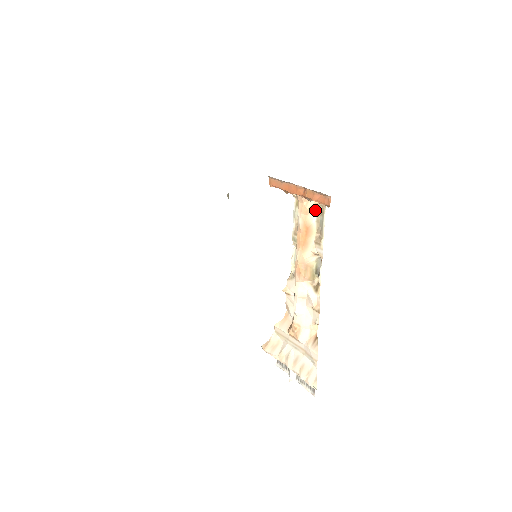
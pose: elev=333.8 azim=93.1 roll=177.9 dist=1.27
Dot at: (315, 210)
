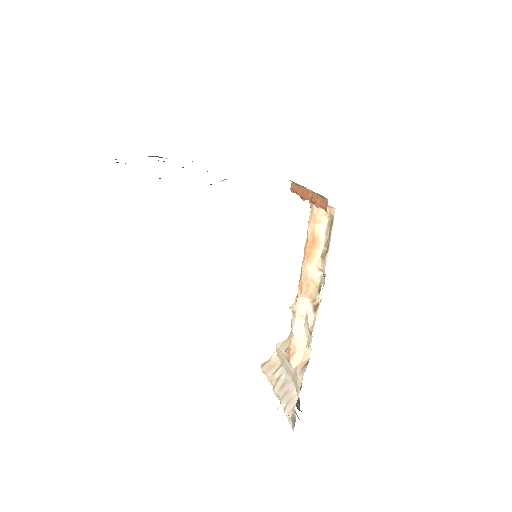
Dot at: (326, 221)
